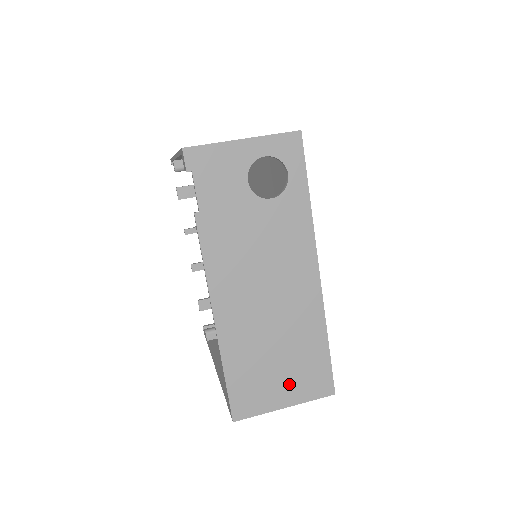
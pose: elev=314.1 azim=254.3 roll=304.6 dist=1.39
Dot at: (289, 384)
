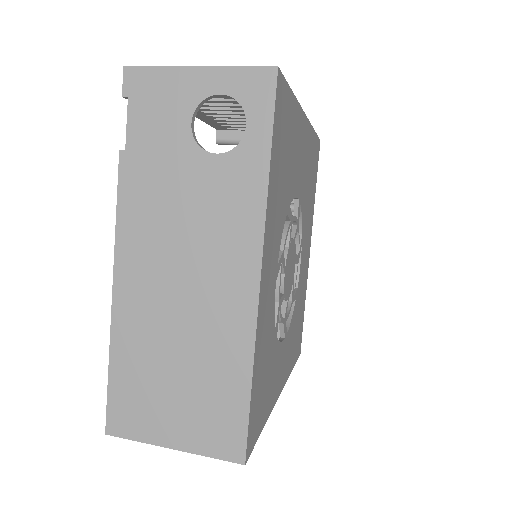
Dot at: (184, 418)
